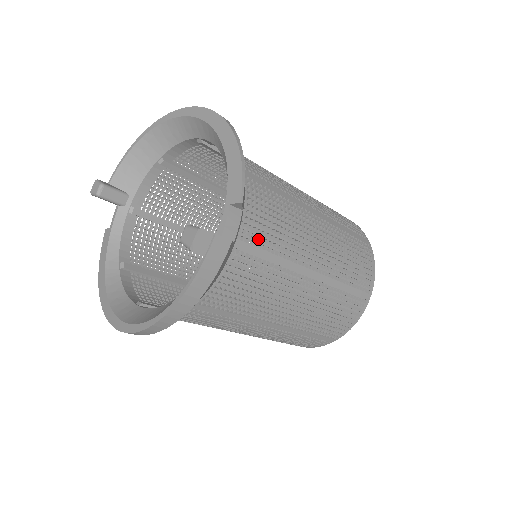
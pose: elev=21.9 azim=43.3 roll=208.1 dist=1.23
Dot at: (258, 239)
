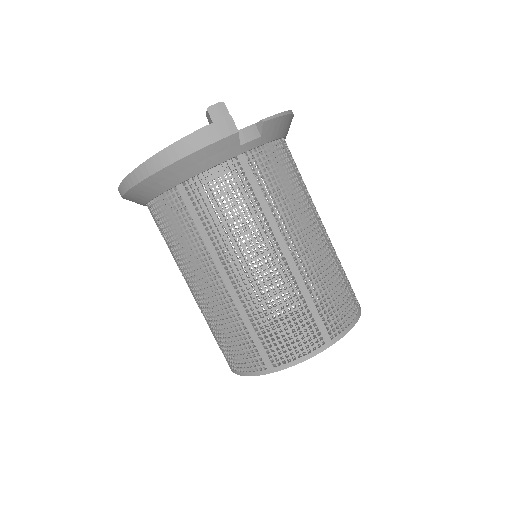
Dot at: (260, 174)
